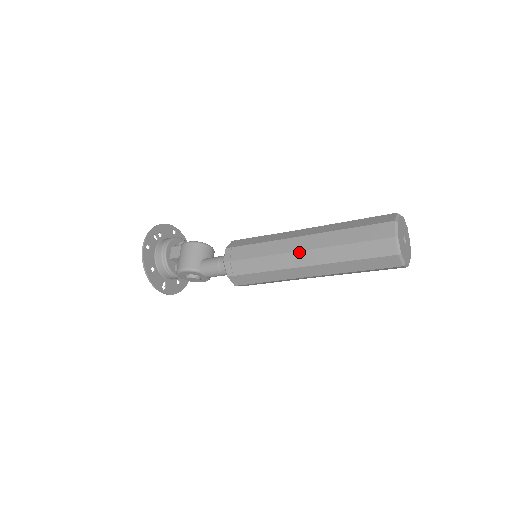
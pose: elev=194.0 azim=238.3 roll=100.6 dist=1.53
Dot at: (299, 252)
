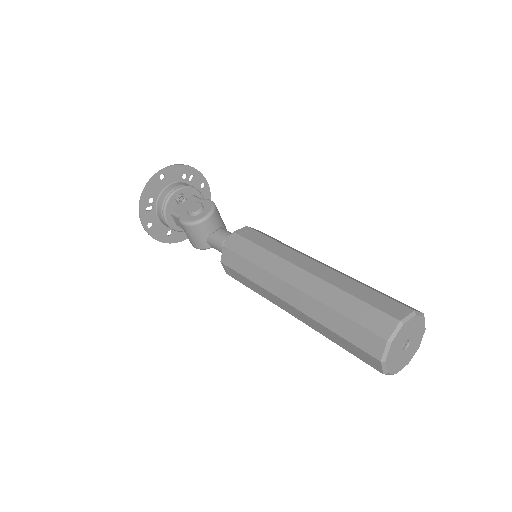
Dot at: occluded
